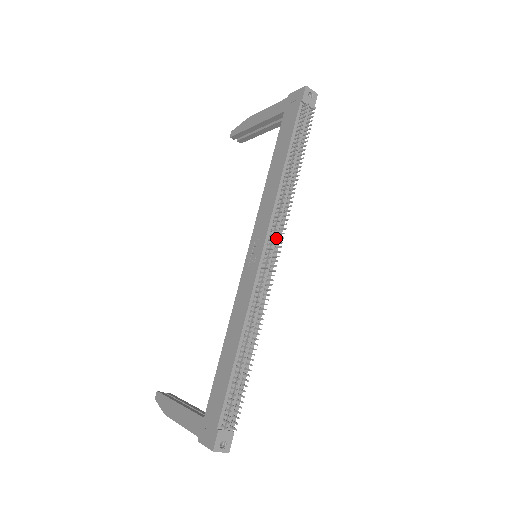
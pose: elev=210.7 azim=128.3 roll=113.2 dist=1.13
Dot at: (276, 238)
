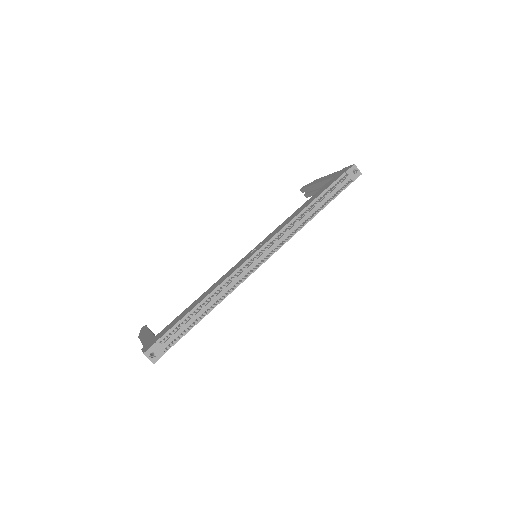
Dot at: (274, 248)
